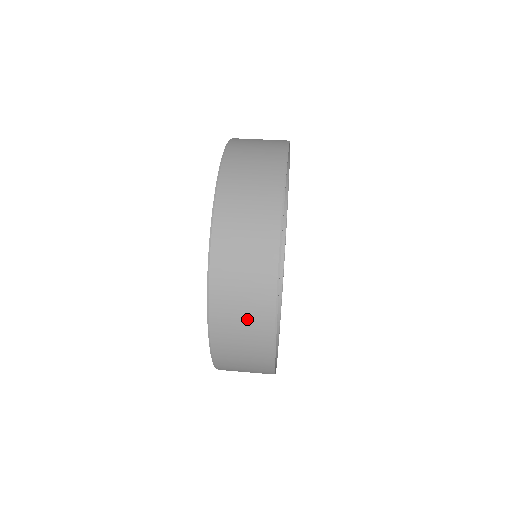
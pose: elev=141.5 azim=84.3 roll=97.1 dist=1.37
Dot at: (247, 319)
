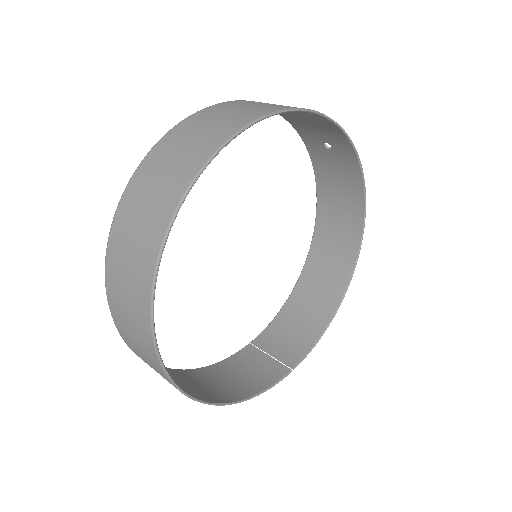
Dot at: (130, 287)
